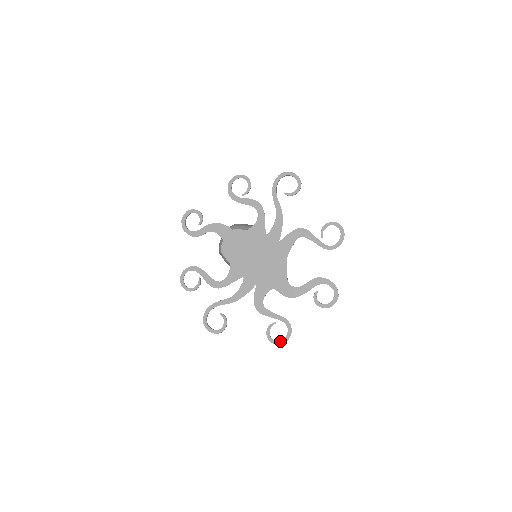
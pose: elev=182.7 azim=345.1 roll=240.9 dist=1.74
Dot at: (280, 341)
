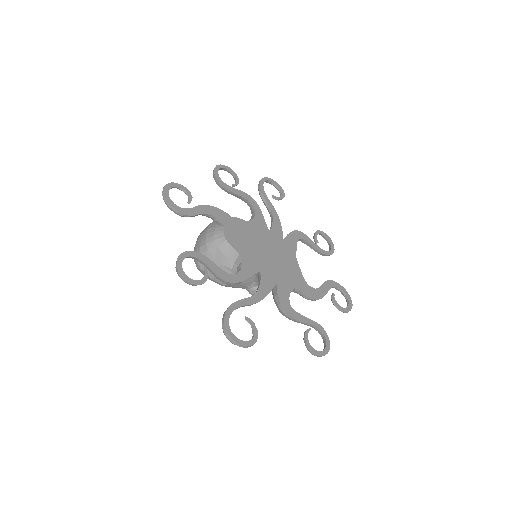
Dot at: (323, 351)
